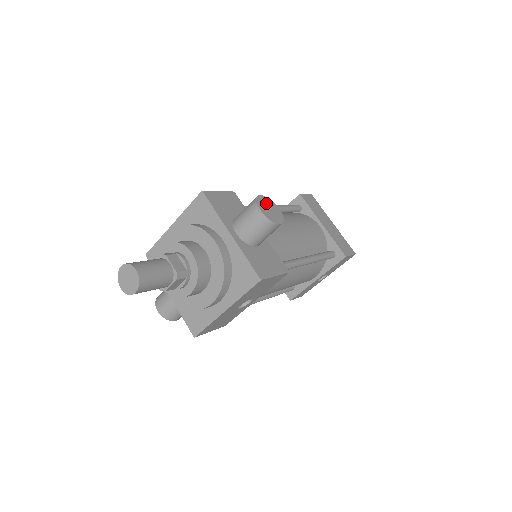
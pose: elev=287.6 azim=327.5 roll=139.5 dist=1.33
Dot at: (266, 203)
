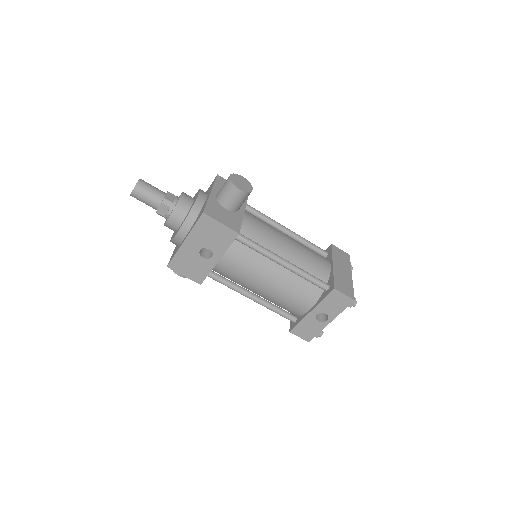
Dot at: (242, 180)
